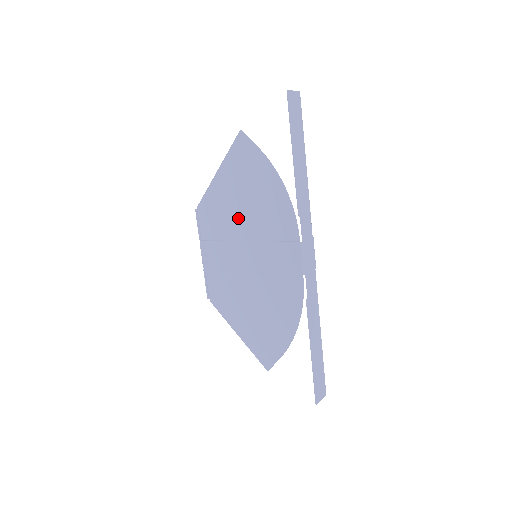
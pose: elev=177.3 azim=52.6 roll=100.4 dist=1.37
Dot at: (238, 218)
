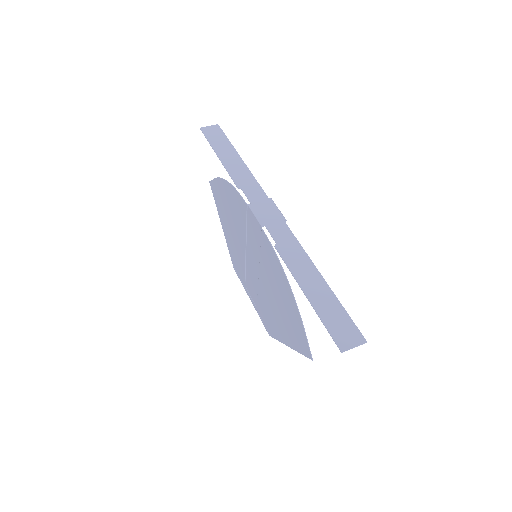
Dot at: (237, 240)
